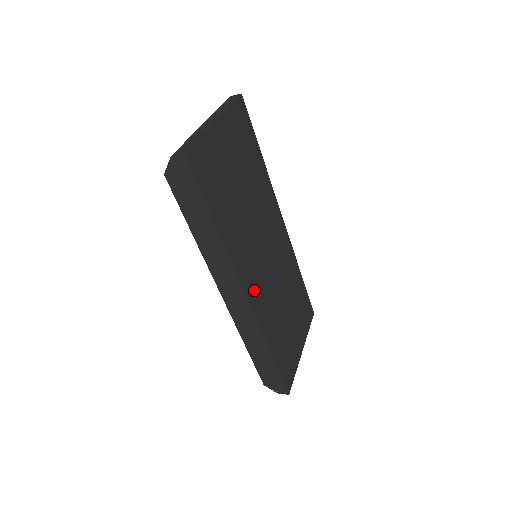
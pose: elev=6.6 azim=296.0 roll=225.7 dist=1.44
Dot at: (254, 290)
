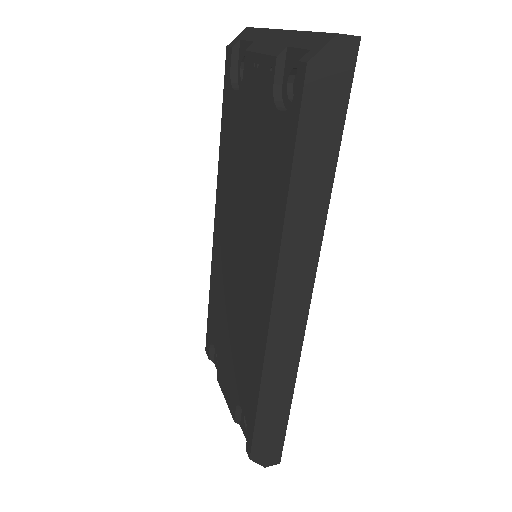
Dot at: occluded
